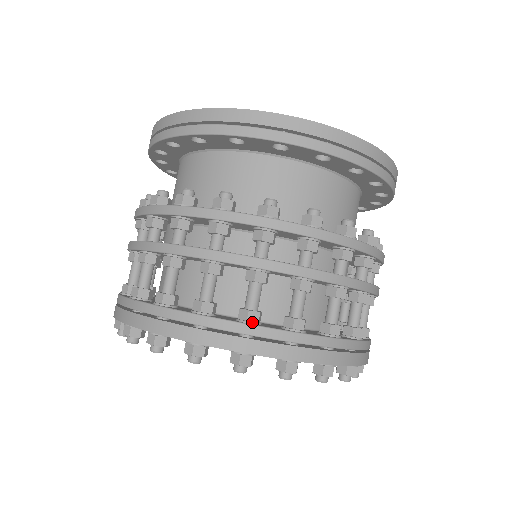
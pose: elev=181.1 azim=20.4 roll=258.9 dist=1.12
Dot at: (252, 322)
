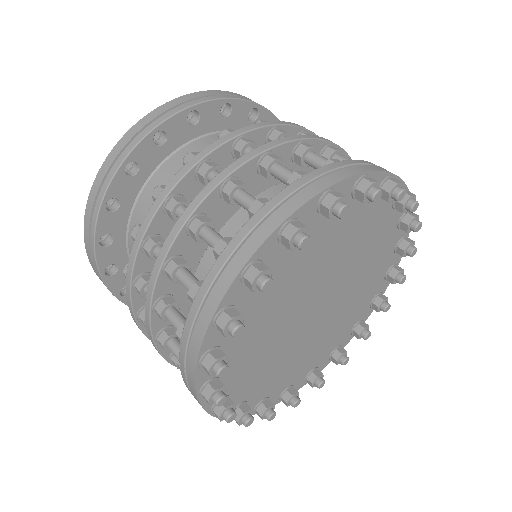
Dot at: (195, 295)
